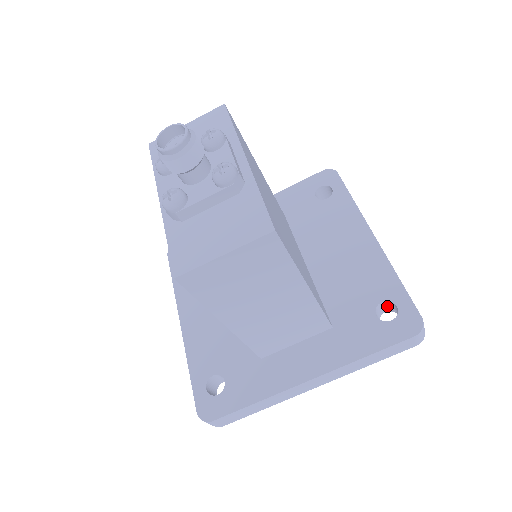
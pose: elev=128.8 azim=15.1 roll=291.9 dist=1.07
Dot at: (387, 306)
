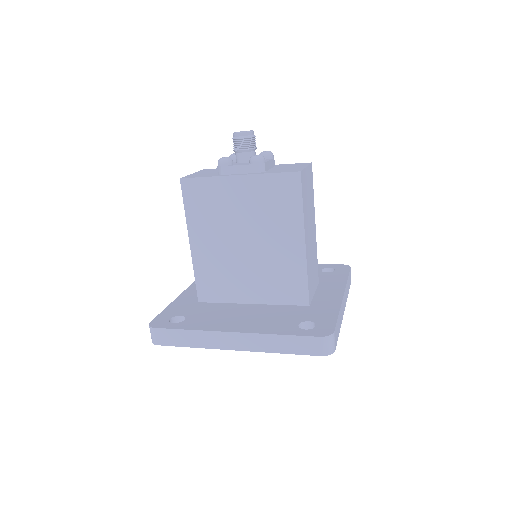
Dot at: occluded
